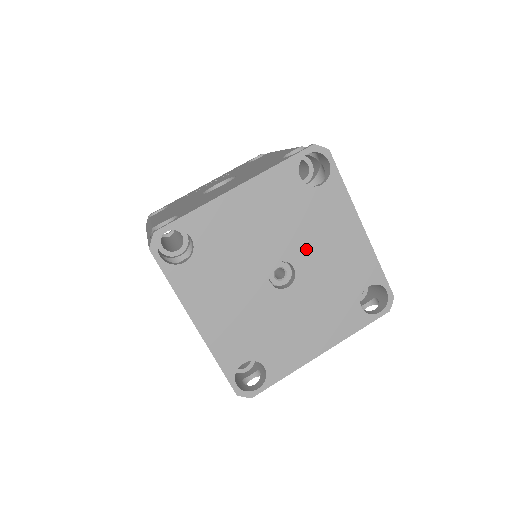
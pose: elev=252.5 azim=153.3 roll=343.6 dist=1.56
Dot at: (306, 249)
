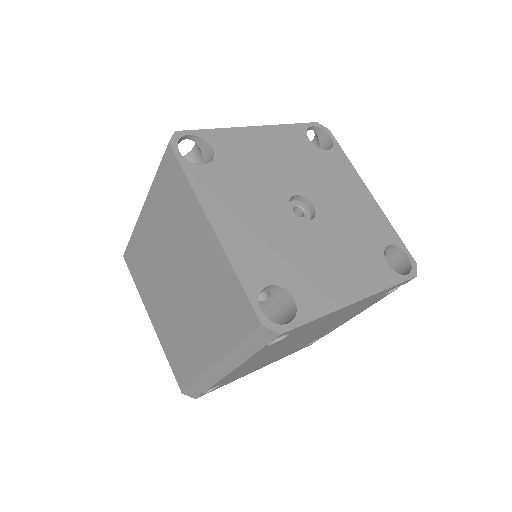
Dot at: (322, 193)
